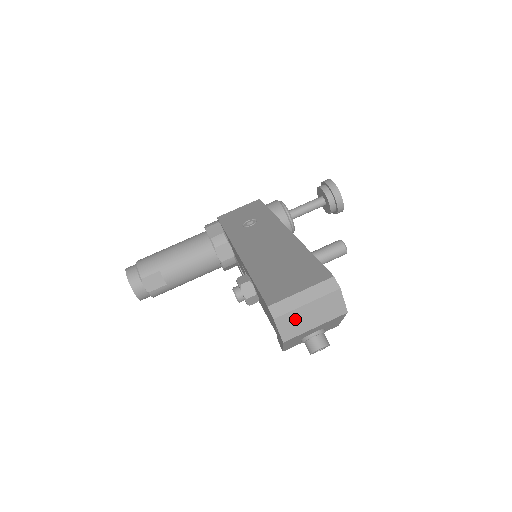
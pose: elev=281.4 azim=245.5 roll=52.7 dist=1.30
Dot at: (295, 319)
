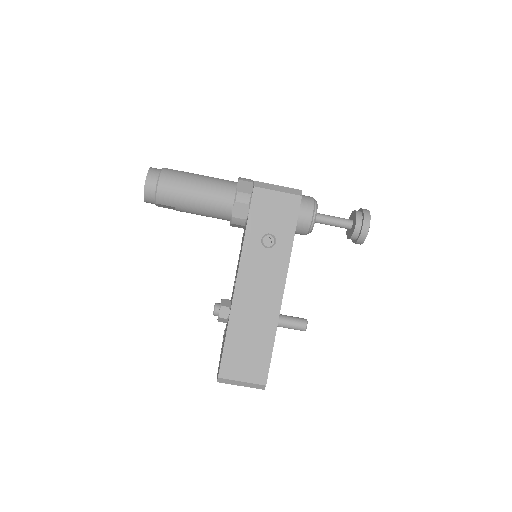
Dot at: occluded
